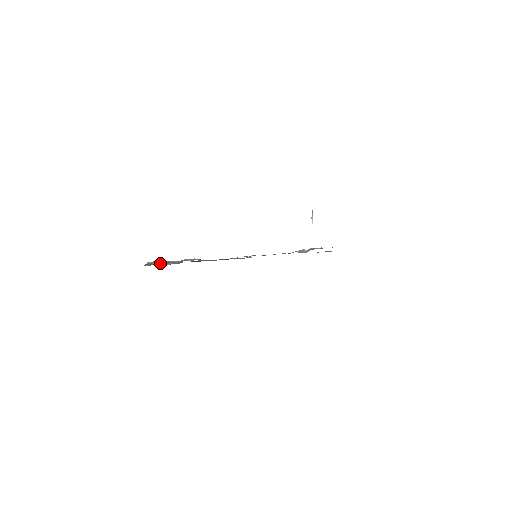
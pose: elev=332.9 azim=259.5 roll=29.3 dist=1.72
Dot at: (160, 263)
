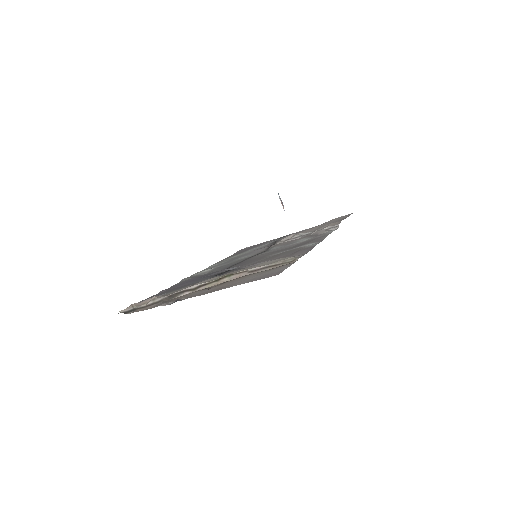
Dot at: (157, 301)
